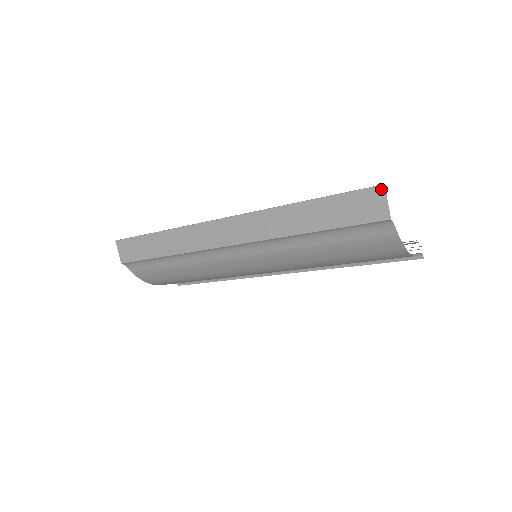
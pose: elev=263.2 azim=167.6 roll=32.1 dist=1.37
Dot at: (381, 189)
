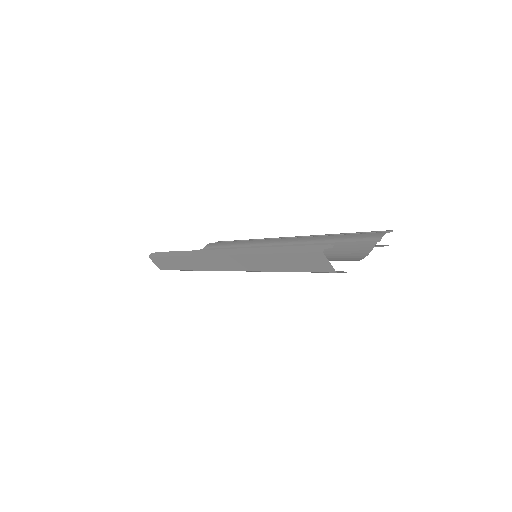
Dot at: (321, 254)
